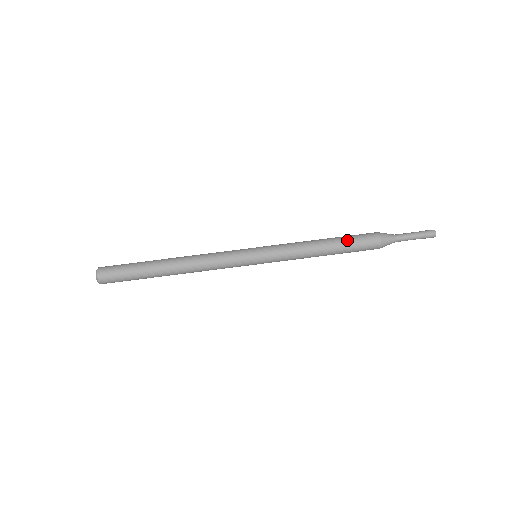
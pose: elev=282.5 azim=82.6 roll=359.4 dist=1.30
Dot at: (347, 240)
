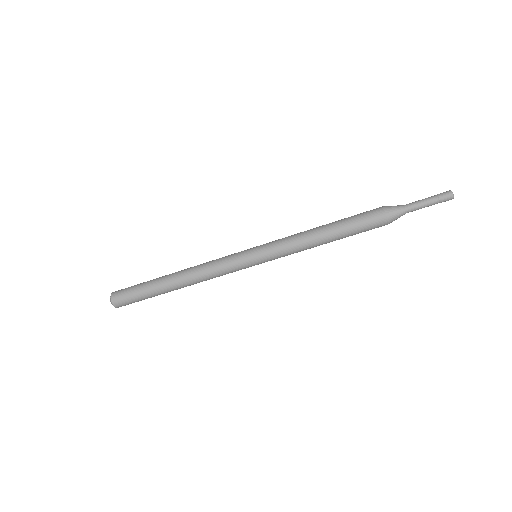
Dot at: (347, 221)
